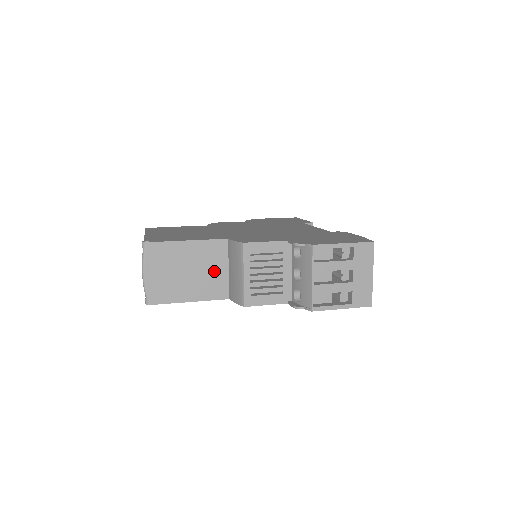
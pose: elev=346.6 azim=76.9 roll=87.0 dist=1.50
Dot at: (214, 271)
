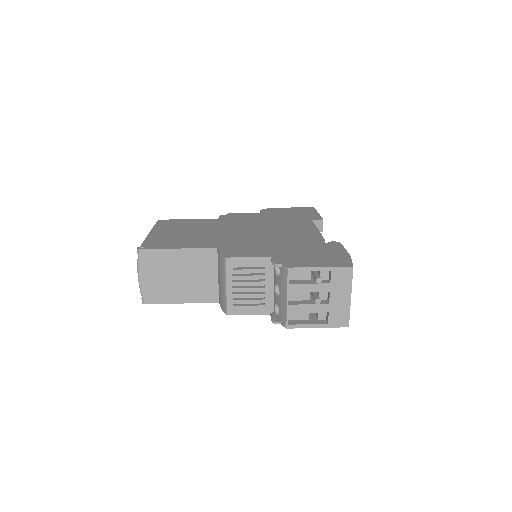
Dot at: (204, 277)
